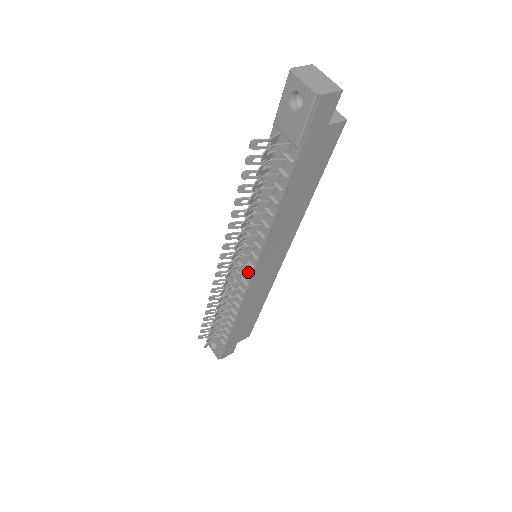
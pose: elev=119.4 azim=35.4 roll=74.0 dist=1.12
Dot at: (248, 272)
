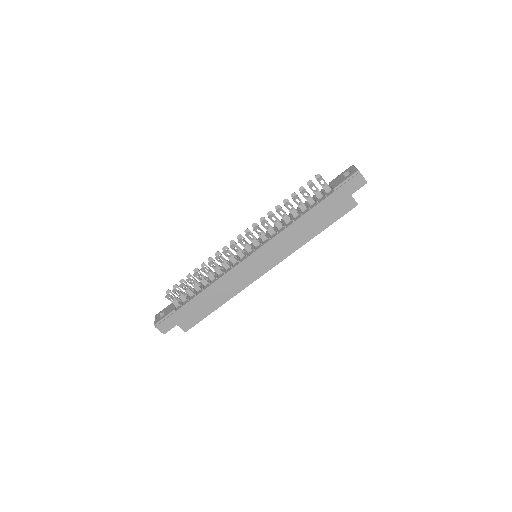
Dot at: (247, 254)
